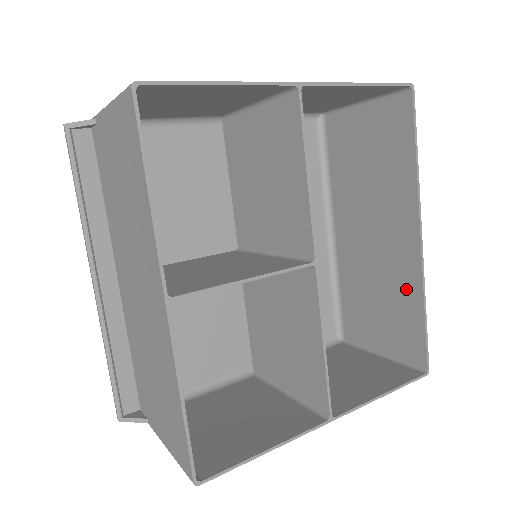
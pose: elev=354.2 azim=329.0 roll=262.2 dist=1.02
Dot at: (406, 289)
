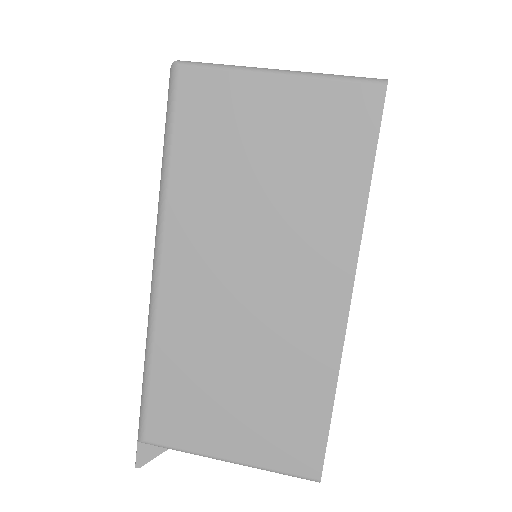
Dot at: occluded
